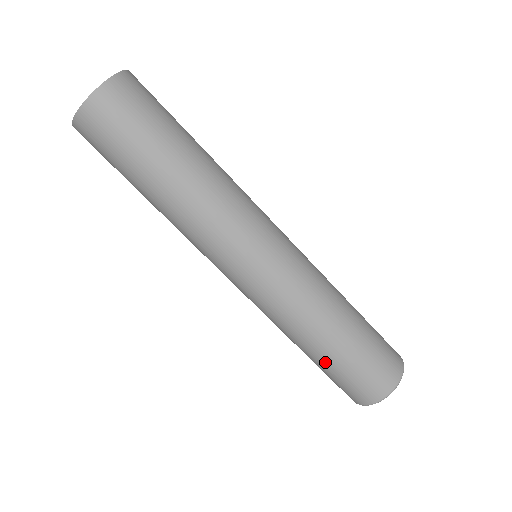
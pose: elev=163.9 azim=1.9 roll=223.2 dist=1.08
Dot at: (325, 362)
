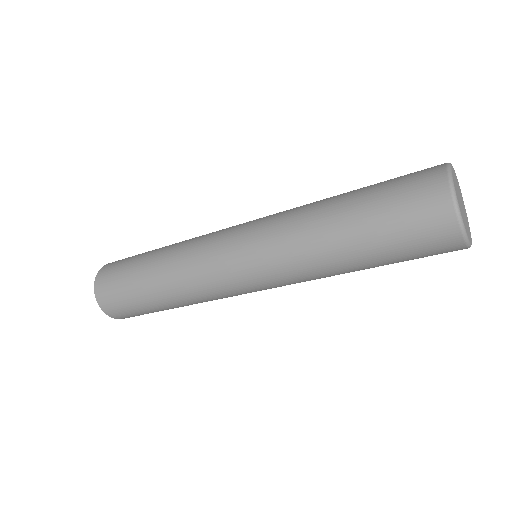
Dot at: (370, 250)
